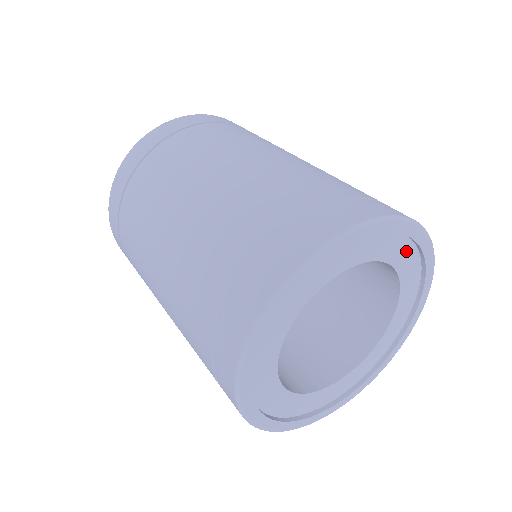
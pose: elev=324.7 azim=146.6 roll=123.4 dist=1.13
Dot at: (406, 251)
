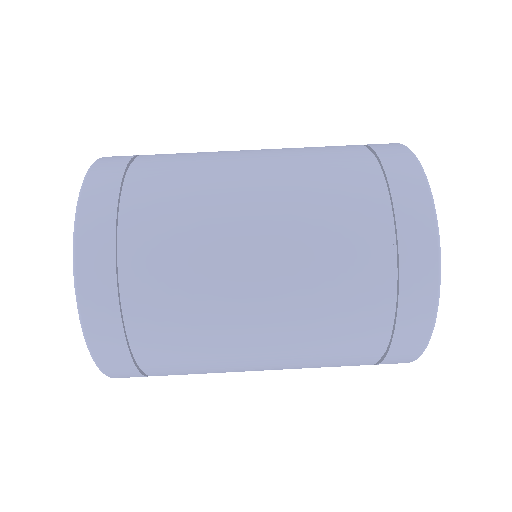
Dot at: occluded
